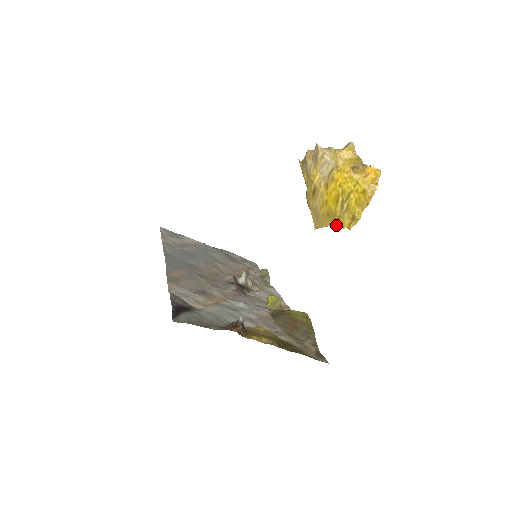
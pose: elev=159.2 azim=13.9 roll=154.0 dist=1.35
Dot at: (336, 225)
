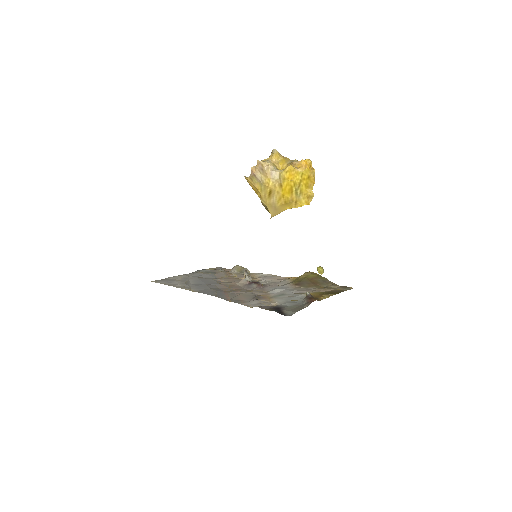
Dot at: (294, 207)
